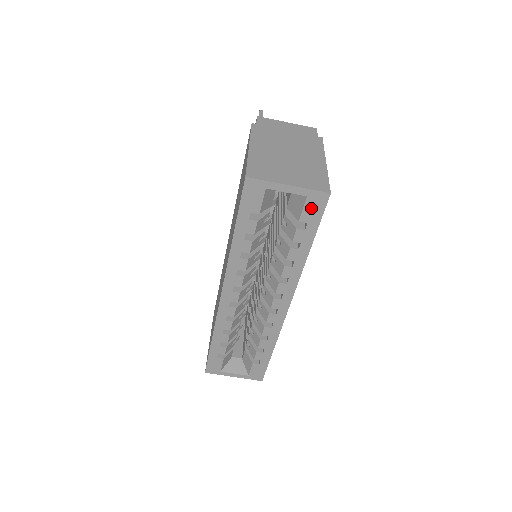
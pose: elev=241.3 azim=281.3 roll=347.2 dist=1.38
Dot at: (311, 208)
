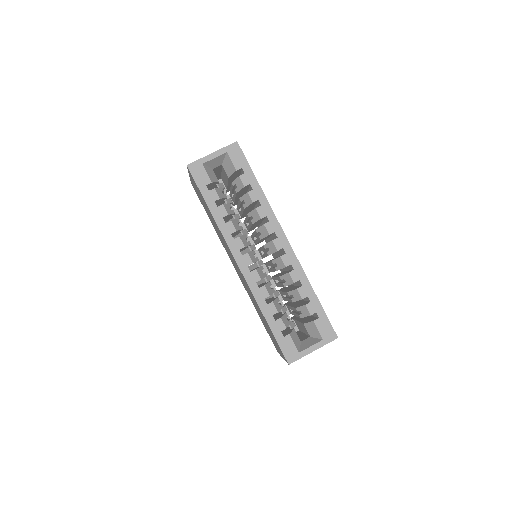
Dot at: (235, 157)
